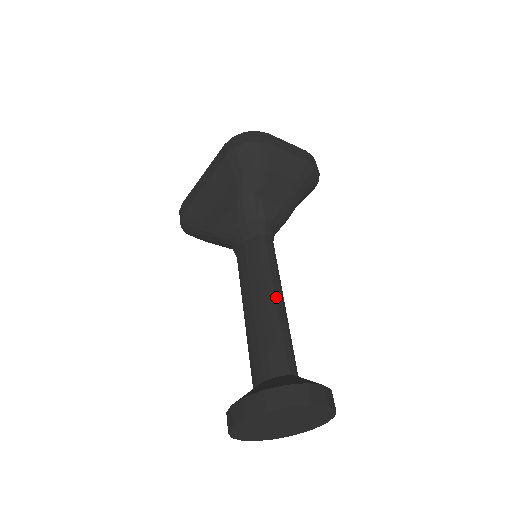
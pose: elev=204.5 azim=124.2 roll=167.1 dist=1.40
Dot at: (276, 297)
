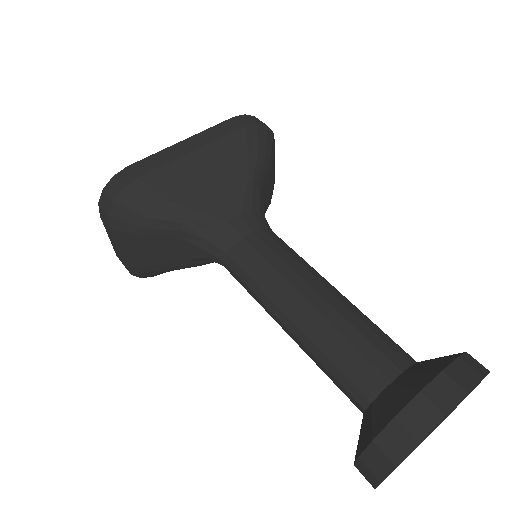
Dot at: occluded
